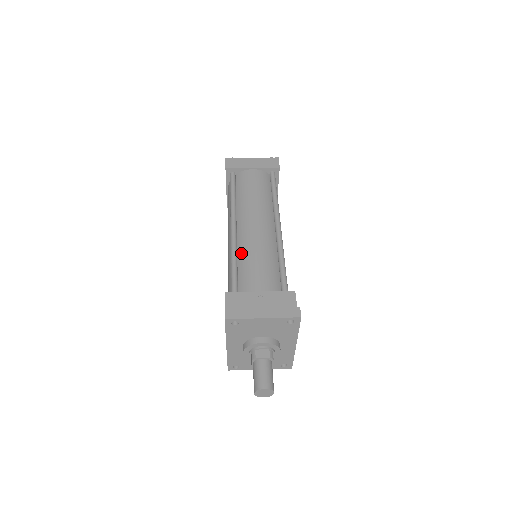
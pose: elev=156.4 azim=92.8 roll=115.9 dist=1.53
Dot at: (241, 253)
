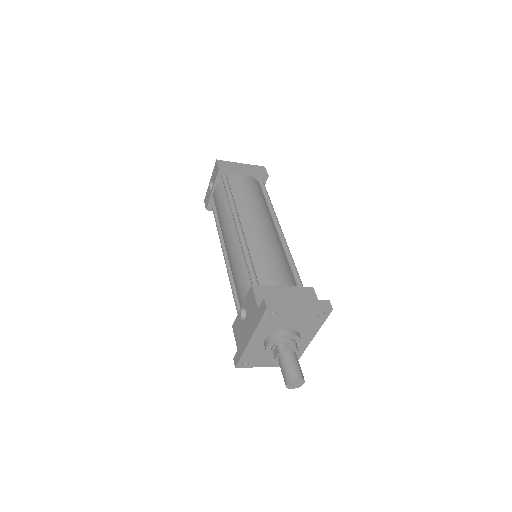
Dot at: (253, 250)
